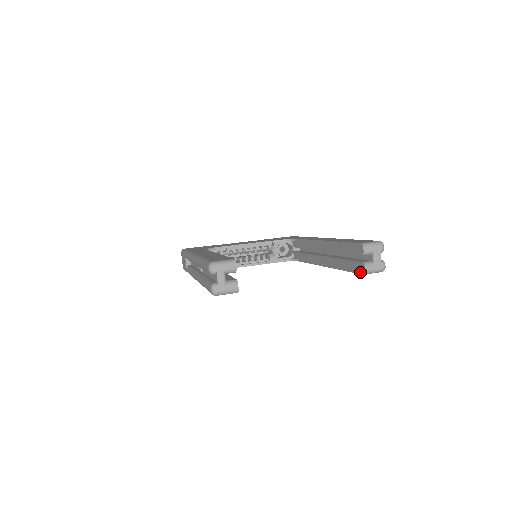
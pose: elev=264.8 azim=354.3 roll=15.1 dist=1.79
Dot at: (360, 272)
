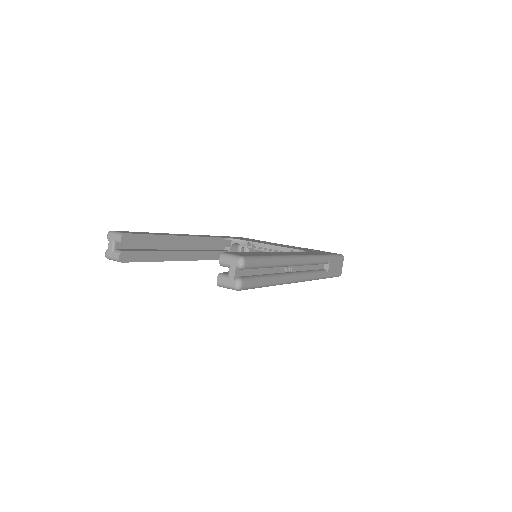
Dot at: occluded
